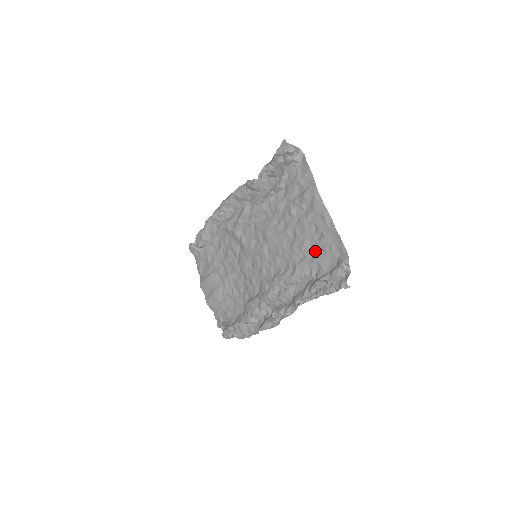
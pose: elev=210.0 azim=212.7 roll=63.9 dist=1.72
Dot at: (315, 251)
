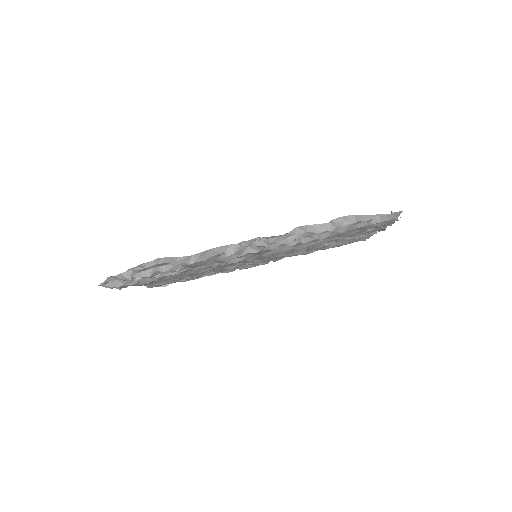
Dot at: occluded
